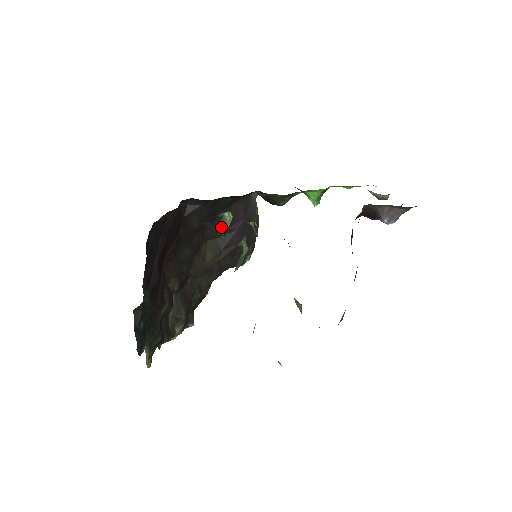
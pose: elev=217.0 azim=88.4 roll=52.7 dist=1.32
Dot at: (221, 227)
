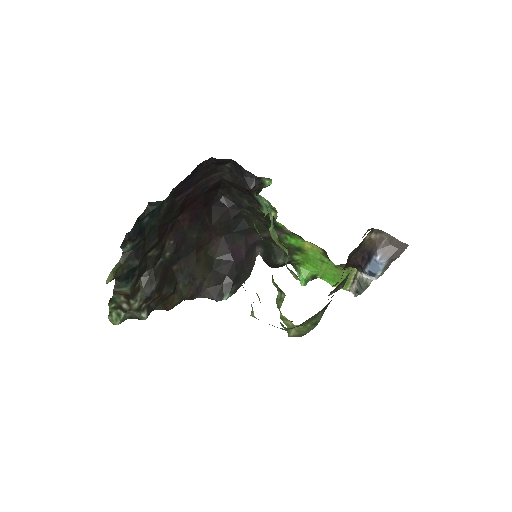
Dot at: (259, 187)
